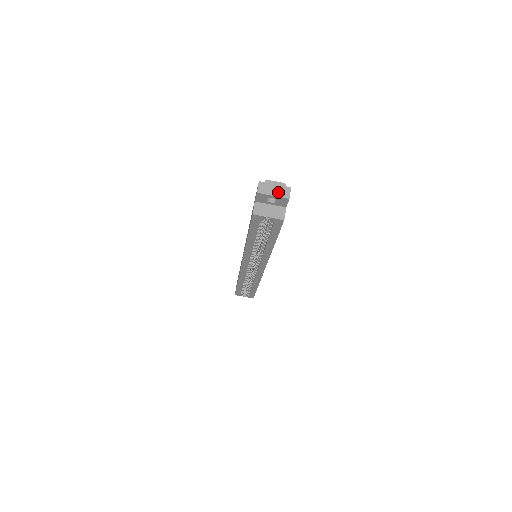
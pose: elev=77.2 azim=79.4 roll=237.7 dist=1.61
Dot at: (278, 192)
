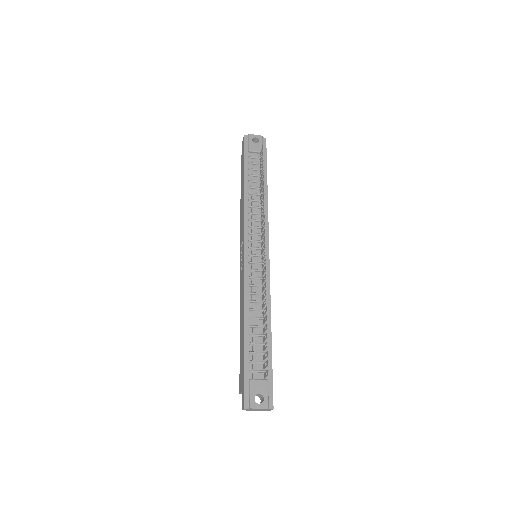
Dot at: (261, 410)
